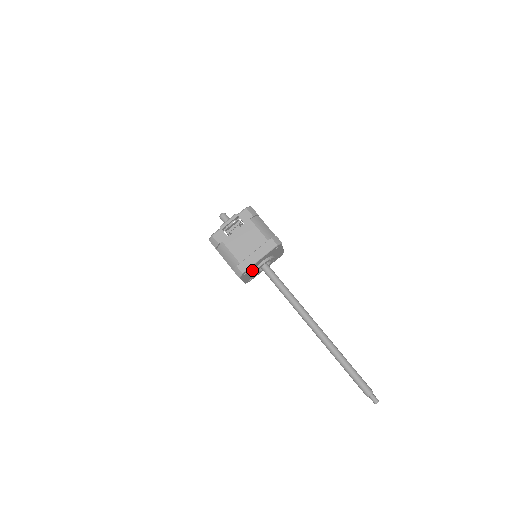
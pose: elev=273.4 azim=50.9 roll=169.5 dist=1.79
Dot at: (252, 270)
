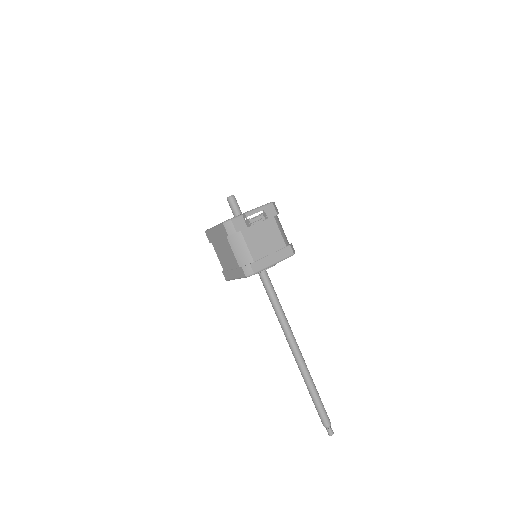
Dot at: occluded
